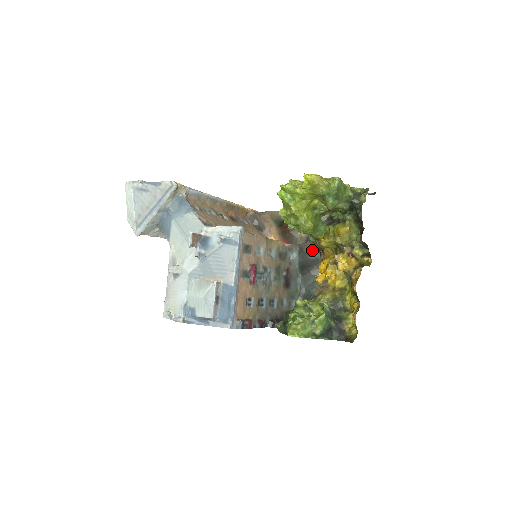
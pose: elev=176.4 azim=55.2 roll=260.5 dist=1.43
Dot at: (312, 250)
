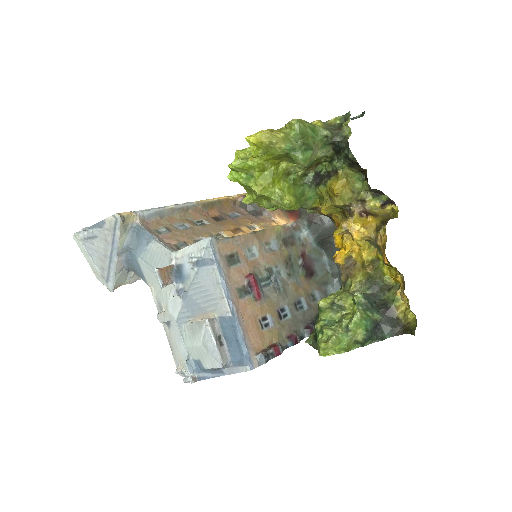
Dot at: (324, 216)
